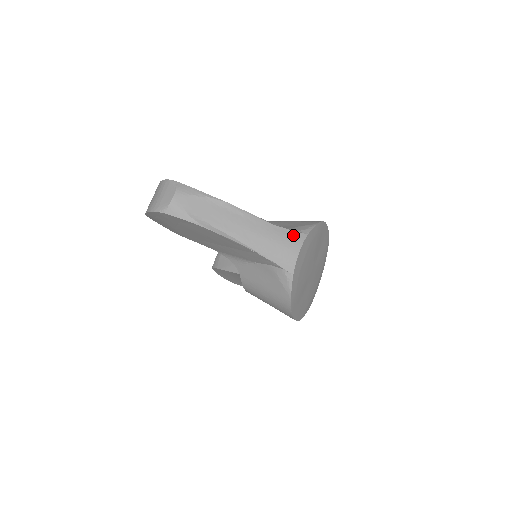
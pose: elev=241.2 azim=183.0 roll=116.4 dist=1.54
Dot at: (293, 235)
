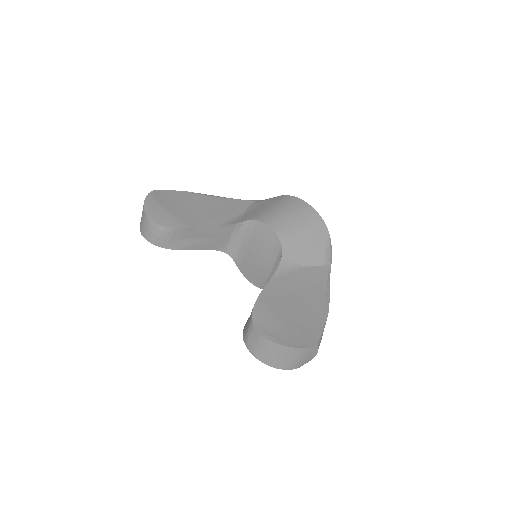
Dot at: occluded
